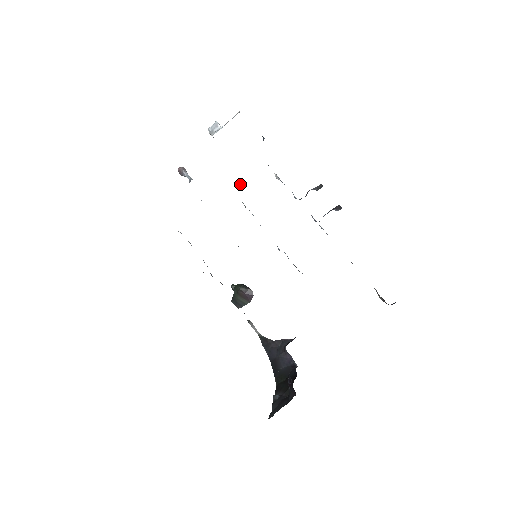
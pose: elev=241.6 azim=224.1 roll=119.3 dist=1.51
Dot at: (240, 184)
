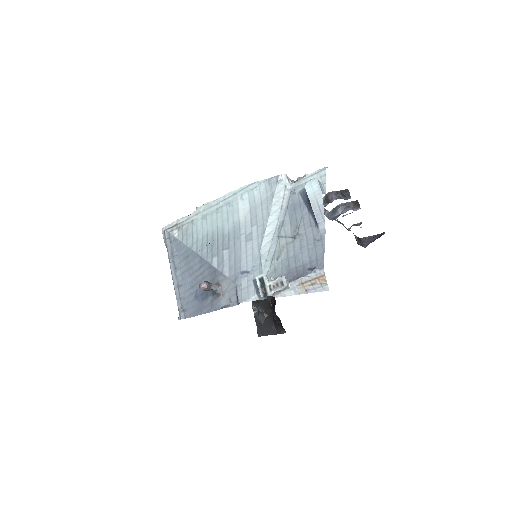
Dot at: (243, 198)
